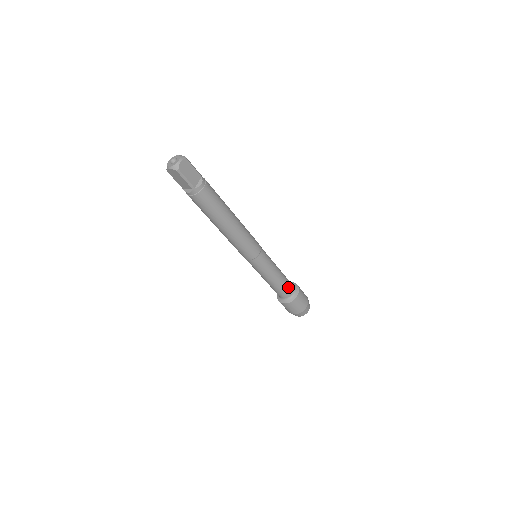
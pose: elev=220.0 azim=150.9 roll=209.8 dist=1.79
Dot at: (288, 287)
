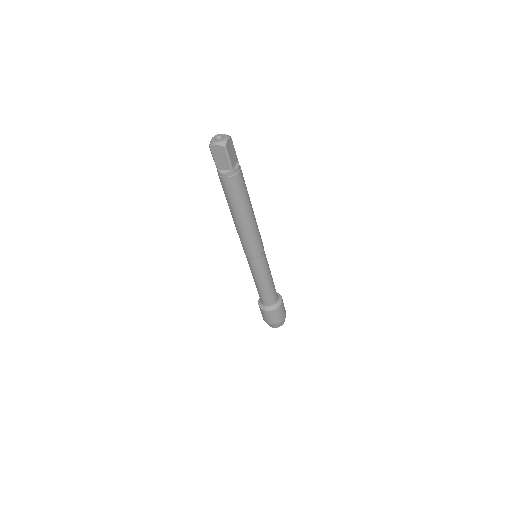
Dot at: (275, 293)
